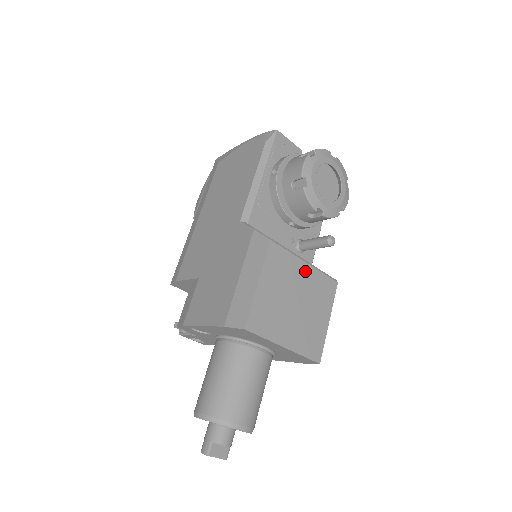
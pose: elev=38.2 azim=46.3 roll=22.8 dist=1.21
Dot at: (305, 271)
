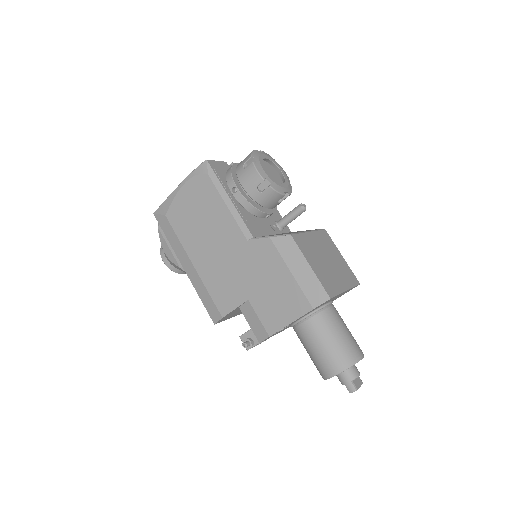
Dot at: (313, 238)
